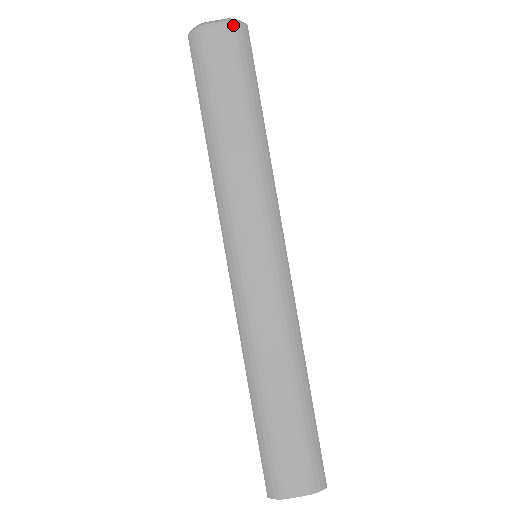
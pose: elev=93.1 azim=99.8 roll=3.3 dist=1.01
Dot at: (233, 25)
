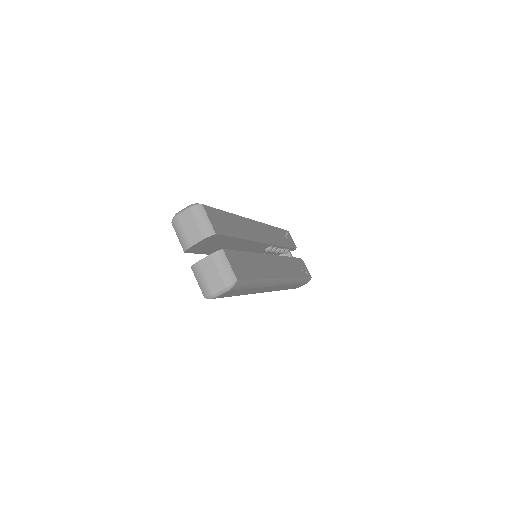
Dot at: (232, 289)
